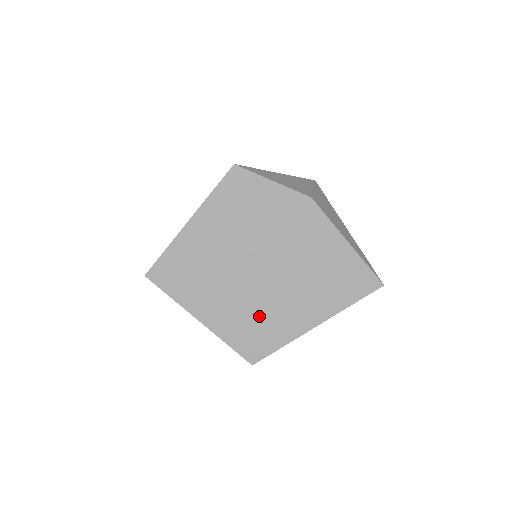
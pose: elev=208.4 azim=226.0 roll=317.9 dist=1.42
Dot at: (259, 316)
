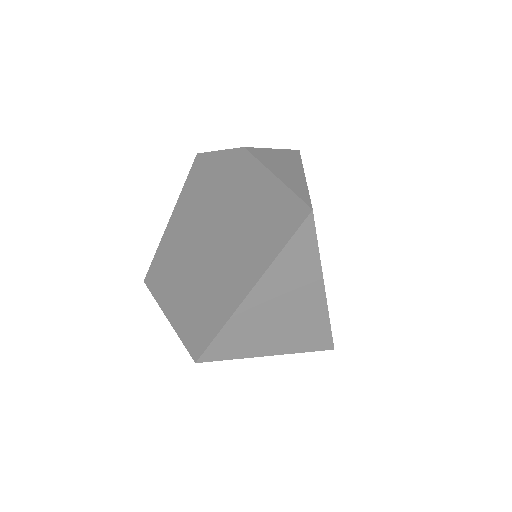
Dot at: (203, 297)
